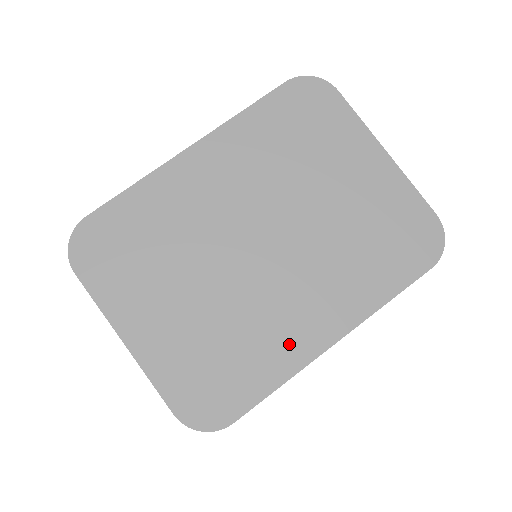
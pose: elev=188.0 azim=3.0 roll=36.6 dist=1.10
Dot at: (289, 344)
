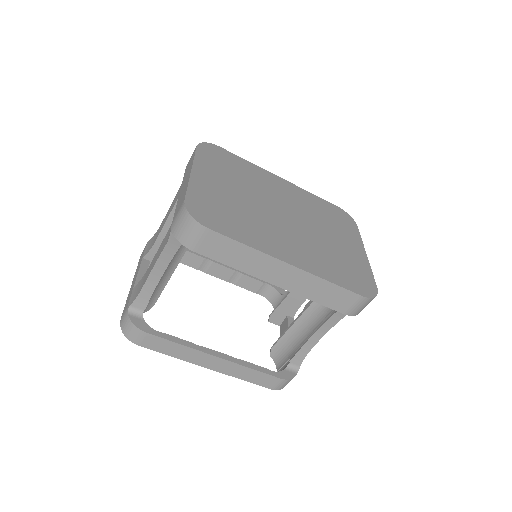
Dot at: (266, 242)
